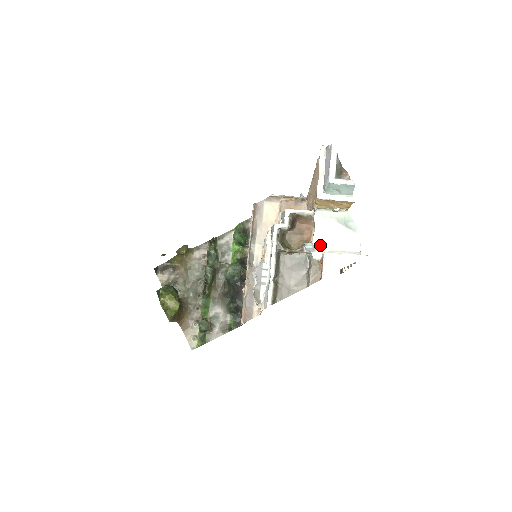
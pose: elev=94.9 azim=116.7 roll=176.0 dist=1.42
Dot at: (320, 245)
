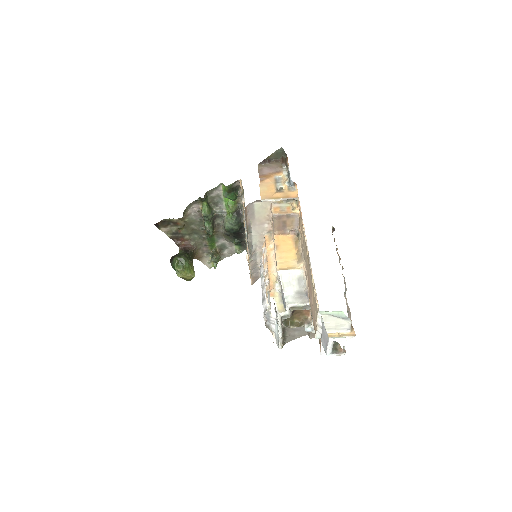
Dot at: occluded
